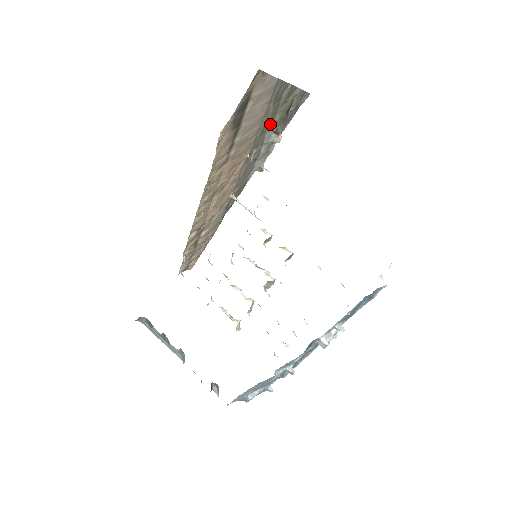
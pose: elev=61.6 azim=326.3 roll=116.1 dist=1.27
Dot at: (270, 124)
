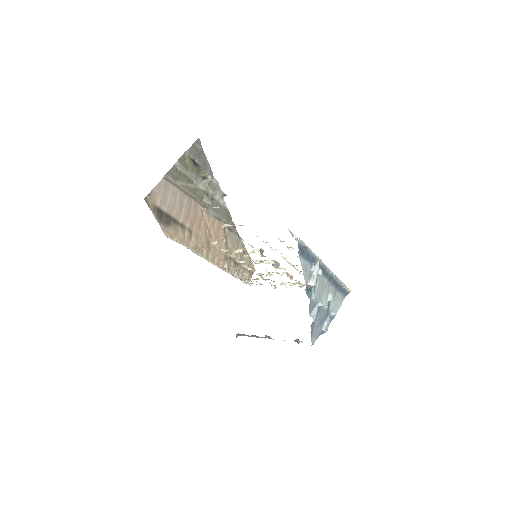
Dot at: (194, 183)
